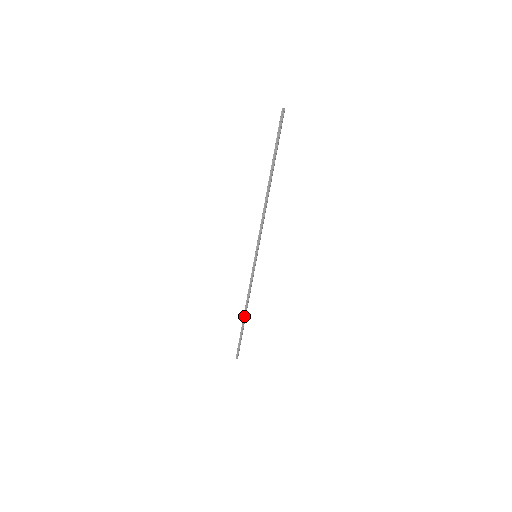
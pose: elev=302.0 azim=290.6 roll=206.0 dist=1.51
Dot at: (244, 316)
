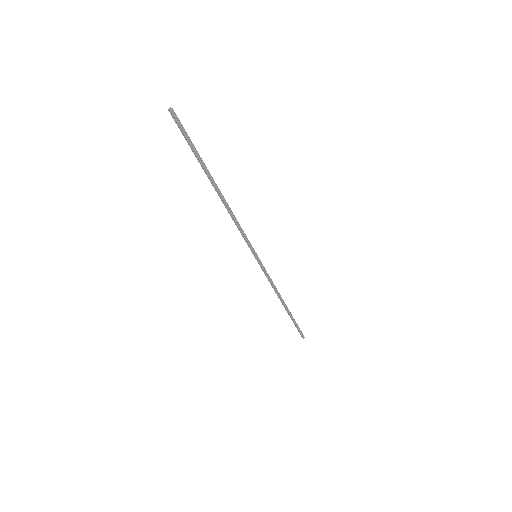
Dot at: (284, 305)
